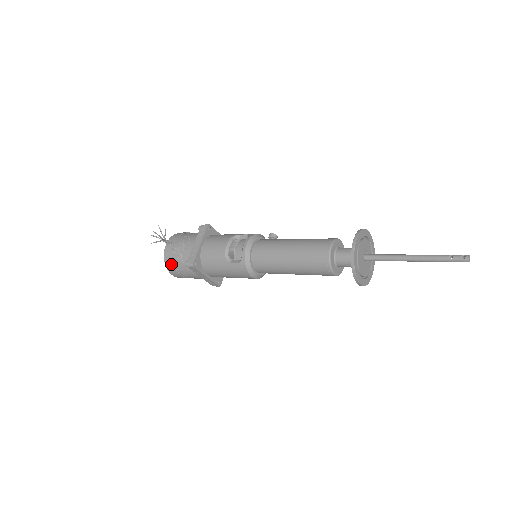
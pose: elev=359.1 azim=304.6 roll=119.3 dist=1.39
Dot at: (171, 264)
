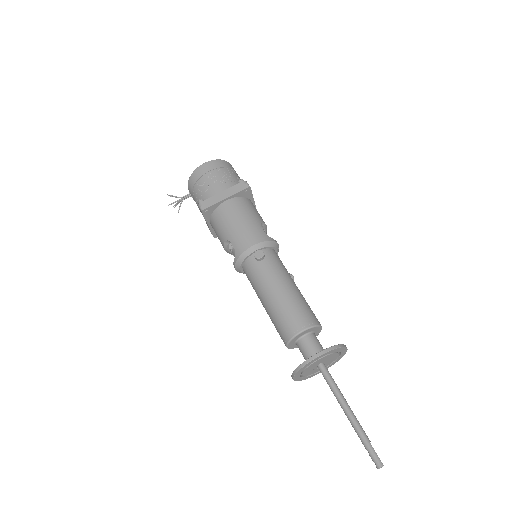
Dot at: occluded
